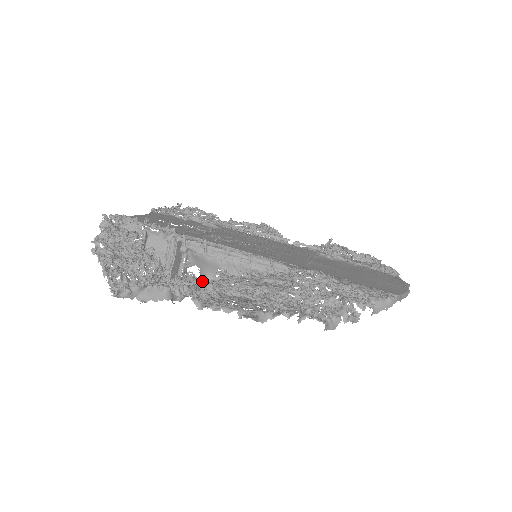
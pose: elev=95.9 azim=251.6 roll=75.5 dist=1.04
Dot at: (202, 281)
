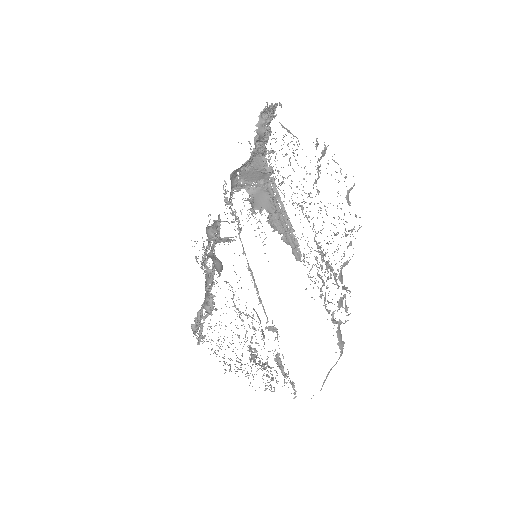
Dot at: occluded
